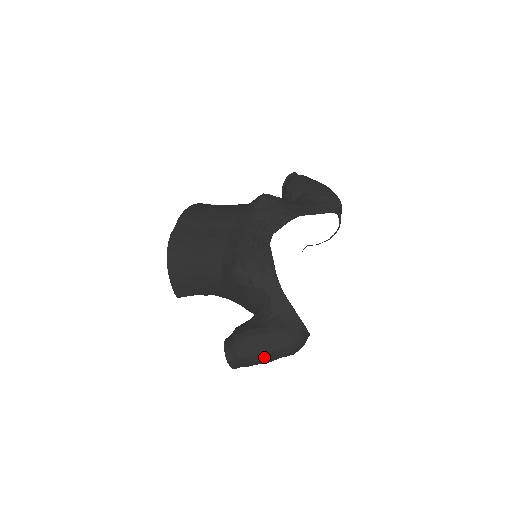
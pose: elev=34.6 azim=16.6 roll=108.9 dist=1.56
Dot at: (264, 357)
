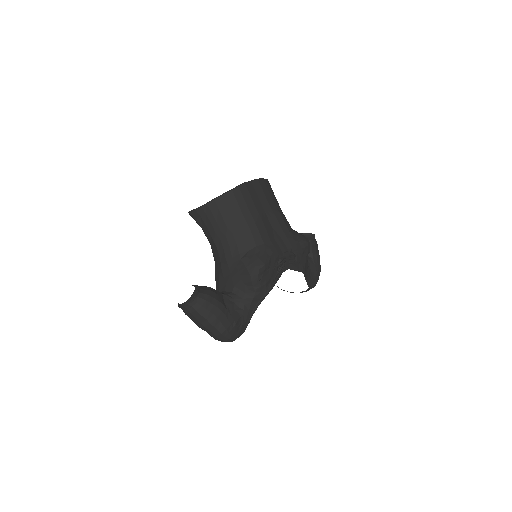
Dot at: (208, 326)
